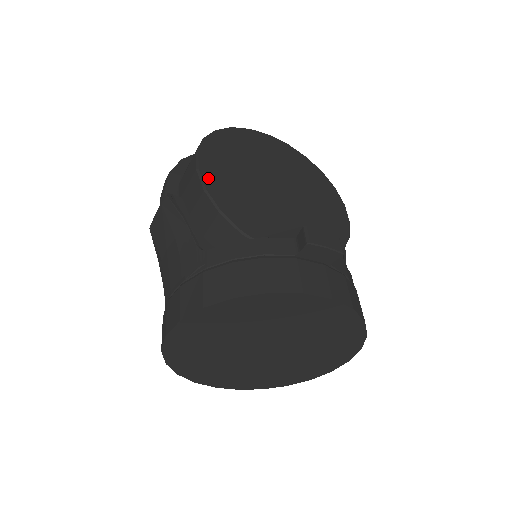
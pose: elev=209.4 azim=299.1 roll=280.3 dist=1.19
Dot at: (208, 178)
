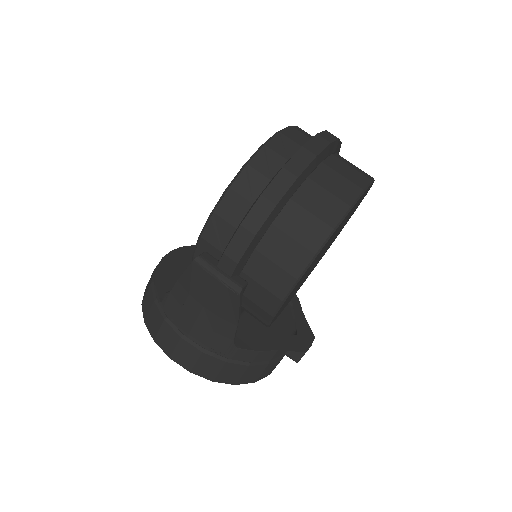
Dot at: occluded
